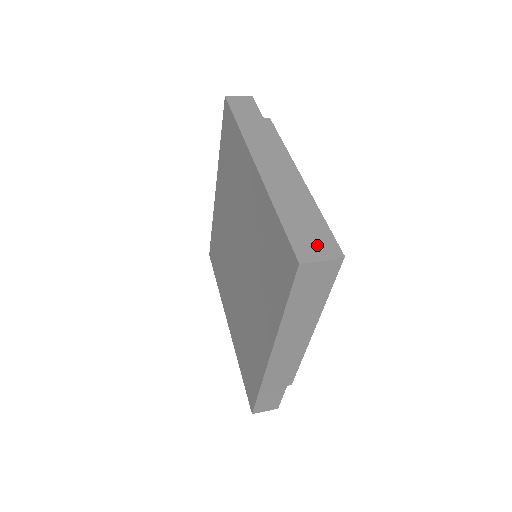
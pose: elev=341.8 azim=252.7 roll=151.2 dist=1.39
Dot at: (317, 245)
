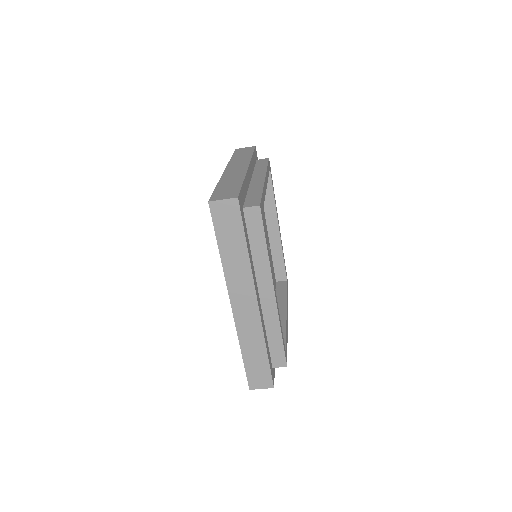
Dot at: (230, 194)
